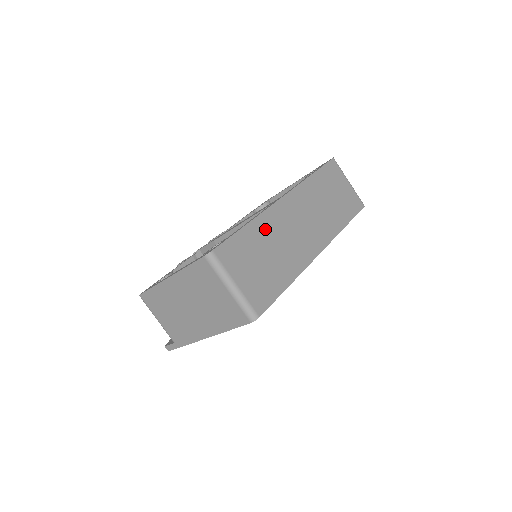
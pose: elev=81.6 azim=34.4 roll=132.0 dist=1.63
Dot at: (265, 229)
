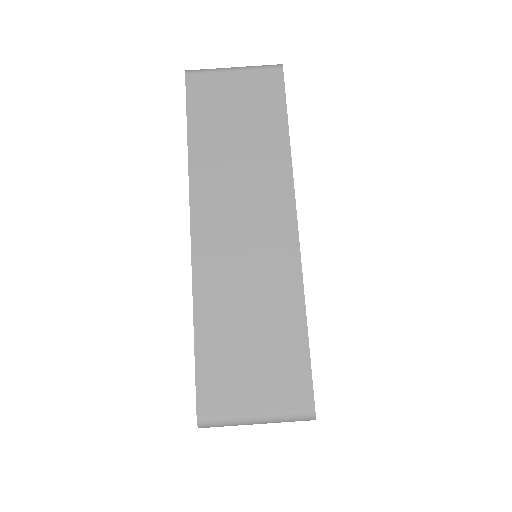
Dot at: (216, 304)
